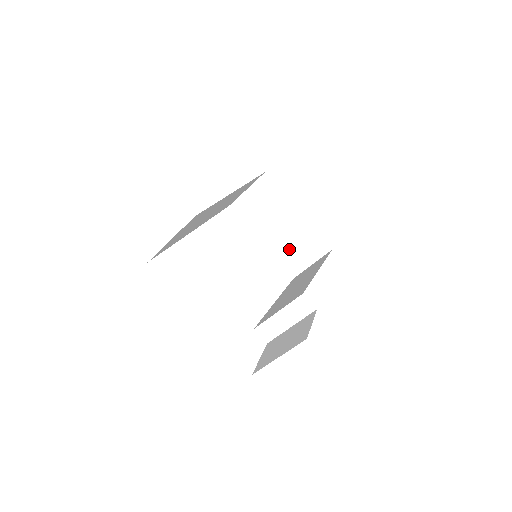
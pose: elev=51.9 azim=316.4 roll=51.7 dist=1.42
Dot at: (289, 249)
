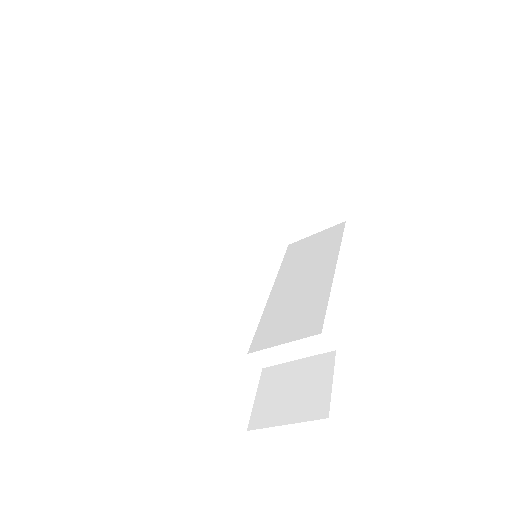
Dot at: (289, 212)
